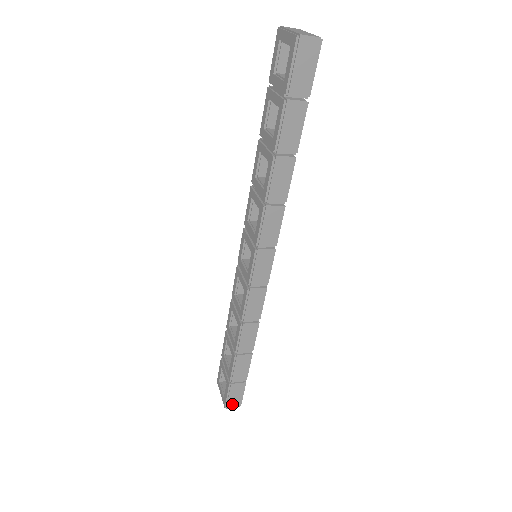
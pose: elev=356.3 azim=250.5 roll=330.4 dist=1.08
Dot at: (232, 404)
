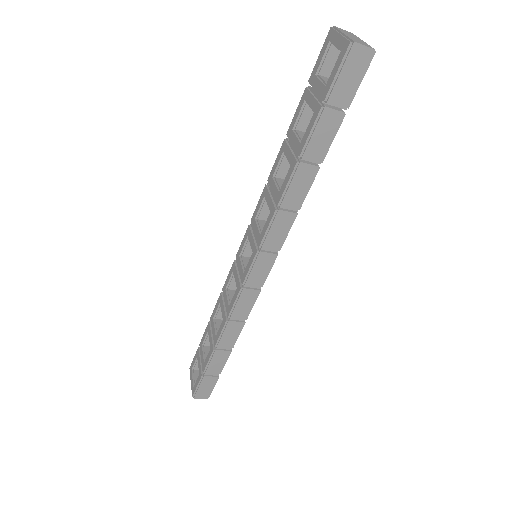
Dot at: (200, 395)
